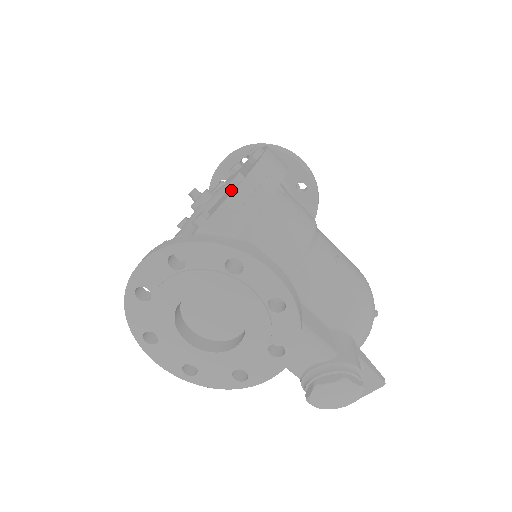
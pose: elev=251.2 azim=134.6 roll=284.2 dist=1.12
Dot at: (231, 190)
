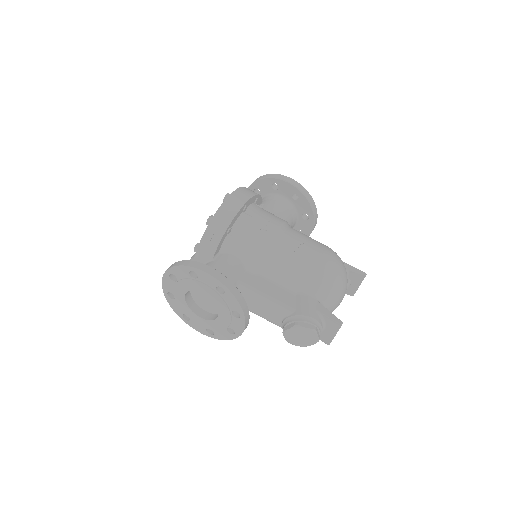
Dot at: occluded
